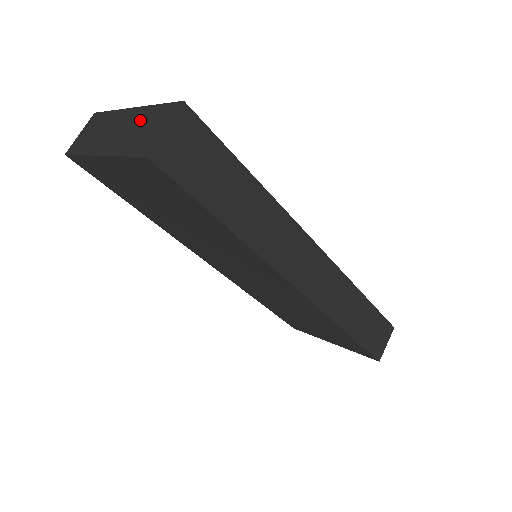
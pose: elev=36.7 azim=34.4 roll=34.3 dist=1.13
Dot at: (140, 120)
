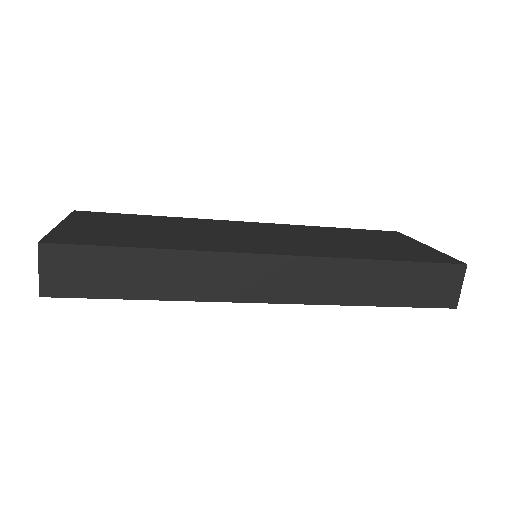
Dot at: occluded
